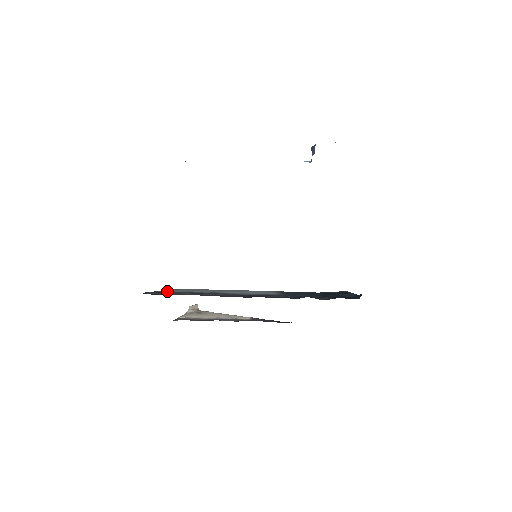
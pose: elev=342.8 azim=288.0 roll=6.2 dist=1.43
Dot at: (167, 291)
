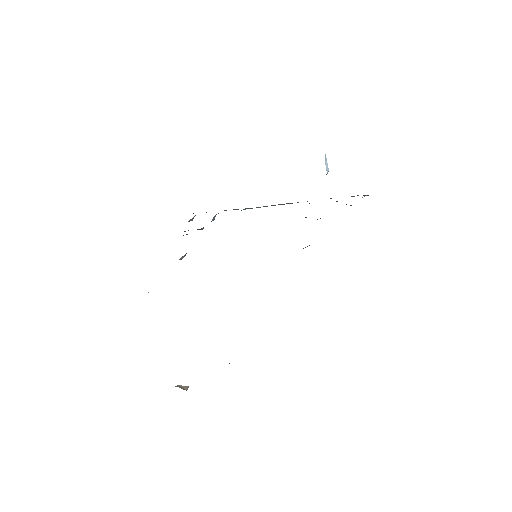
Dot at: occluded
